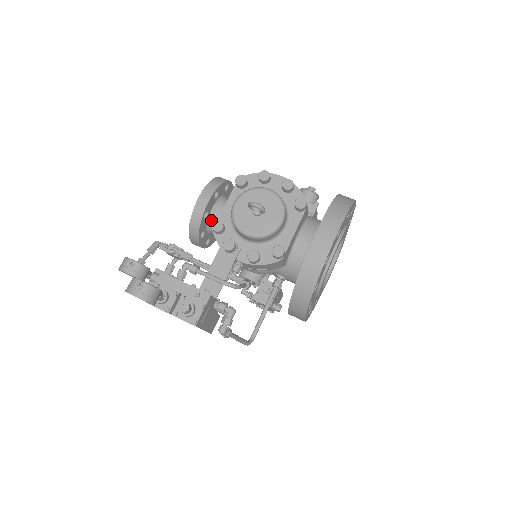
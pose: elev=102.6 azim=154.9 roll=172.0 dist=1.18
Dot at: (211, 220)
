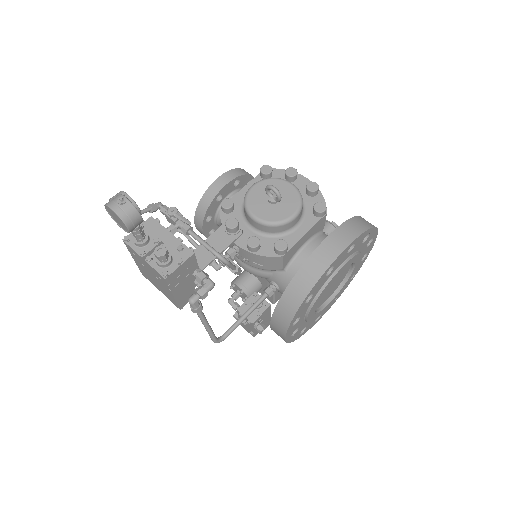
Dot at: occluded
